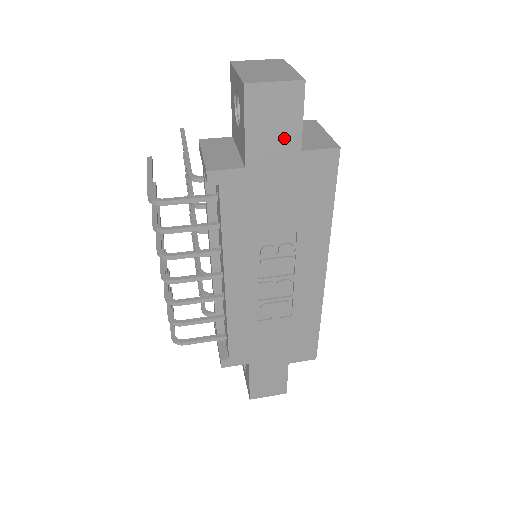
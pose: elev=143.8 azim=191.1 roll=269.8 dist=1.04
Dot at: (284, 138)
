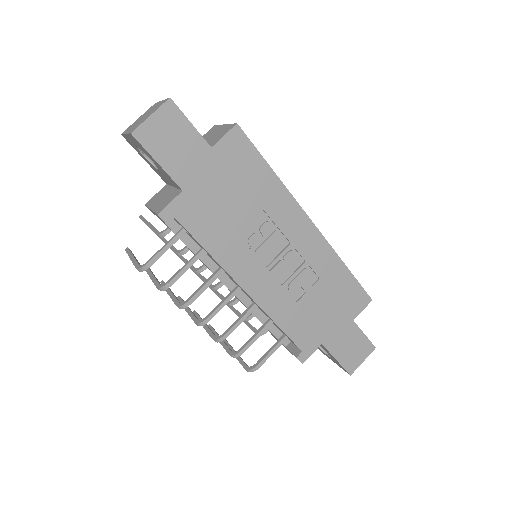
Dot at: (191, 148)
